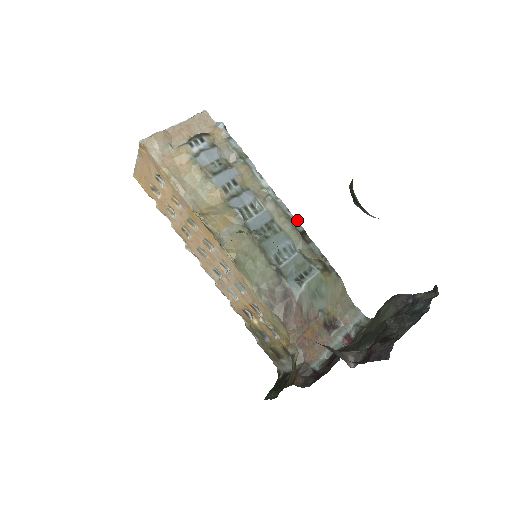
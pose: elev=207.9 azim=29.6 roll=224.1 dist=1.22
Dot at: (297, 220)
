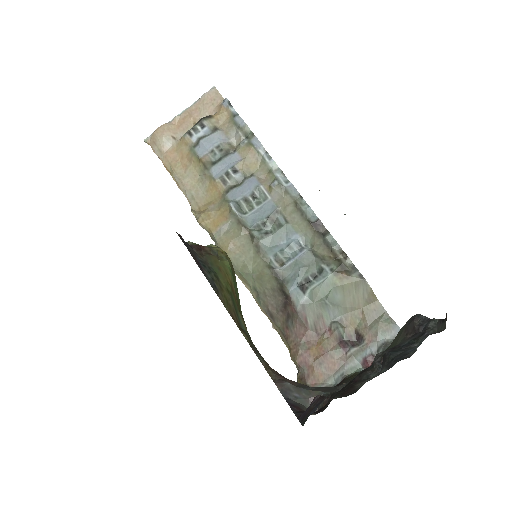
Dot at: (310, 207)
